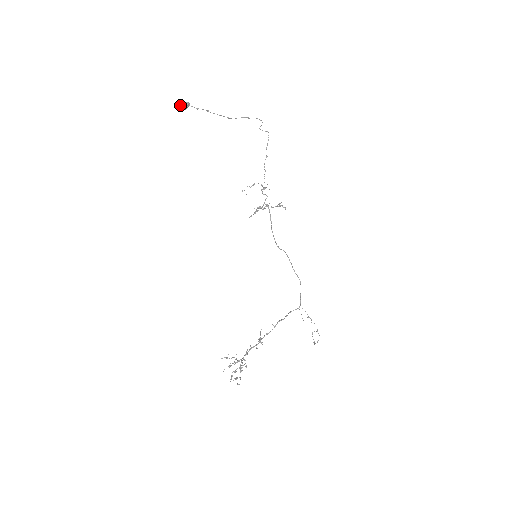
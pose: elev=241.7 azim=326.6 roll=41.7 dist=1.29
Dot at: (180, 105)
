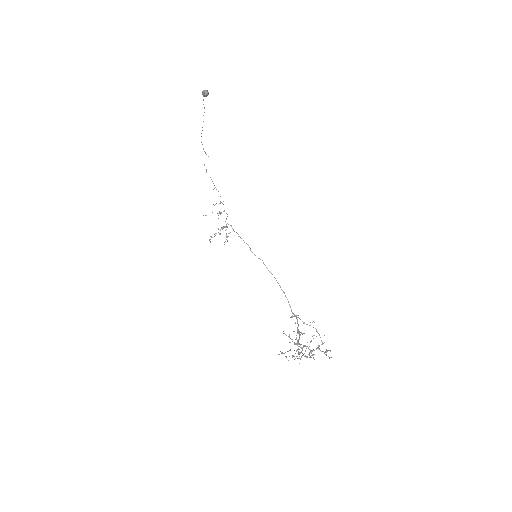
Dot at: occluded
